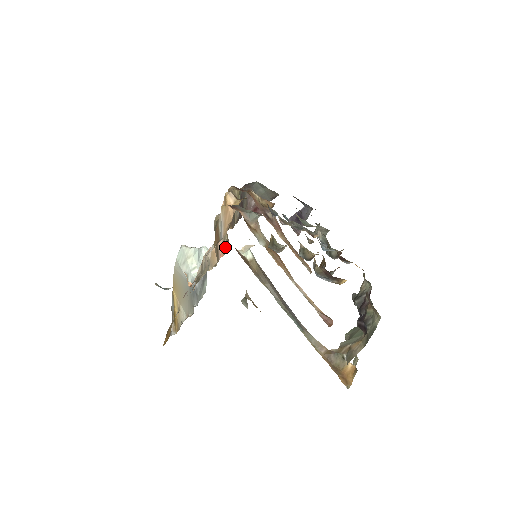
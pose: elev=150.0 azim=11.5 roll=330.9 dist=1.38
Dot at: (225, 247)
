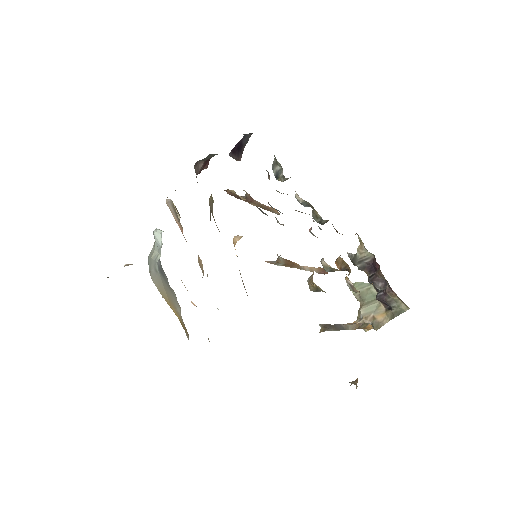
Dot at: (179, 219)
